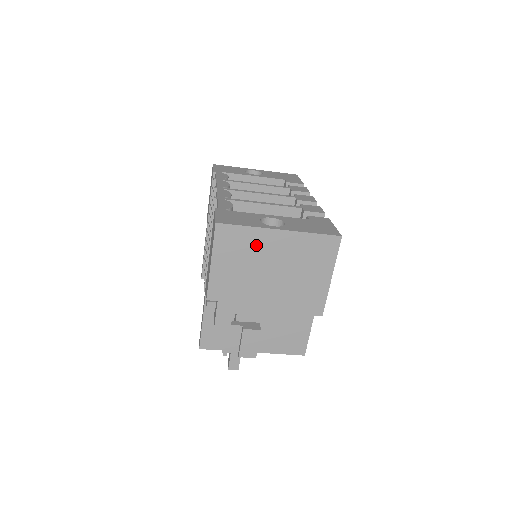
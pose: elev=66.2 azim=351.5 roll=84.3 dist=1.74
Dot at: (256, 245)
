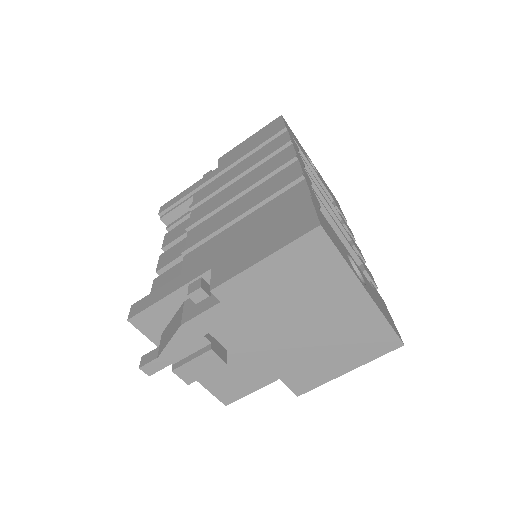
Dot at: (328, 284)
